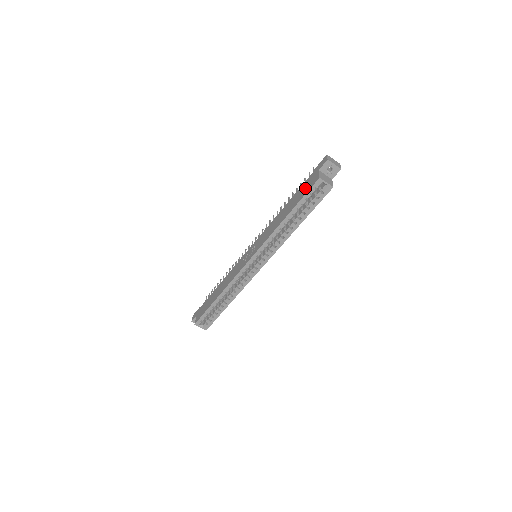
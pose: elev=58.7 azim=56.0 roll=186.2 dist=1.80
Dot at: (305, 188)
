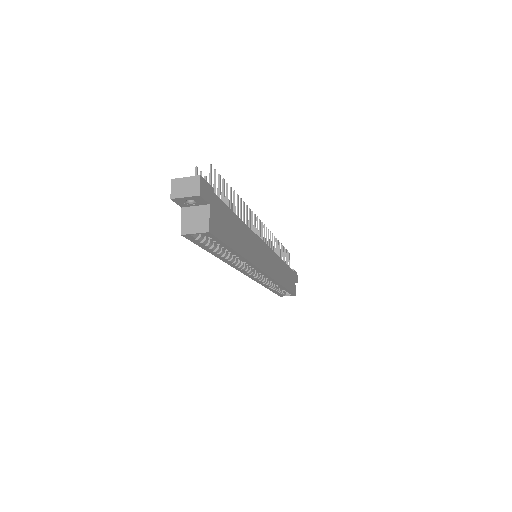
Dot at: occluded
